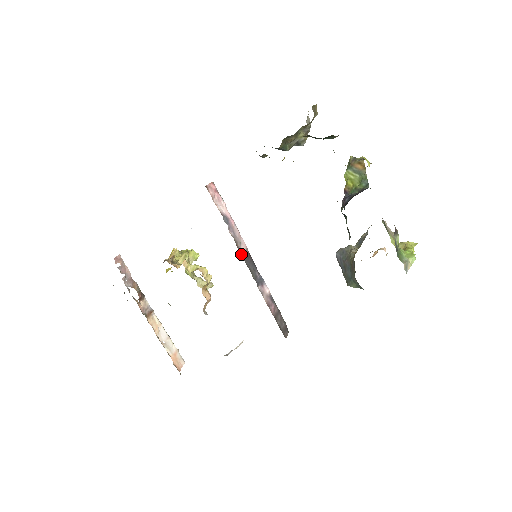
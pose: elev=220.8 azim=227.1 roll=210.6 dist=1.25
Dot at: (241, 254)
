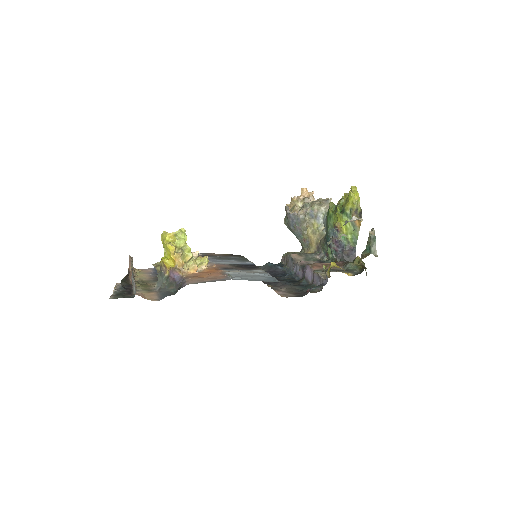
Dot at: (262, 281)
